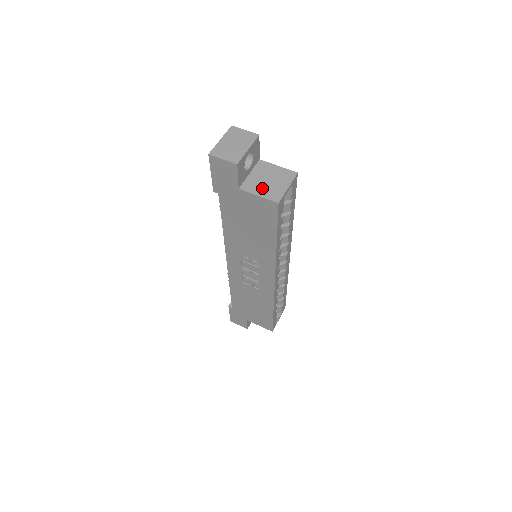
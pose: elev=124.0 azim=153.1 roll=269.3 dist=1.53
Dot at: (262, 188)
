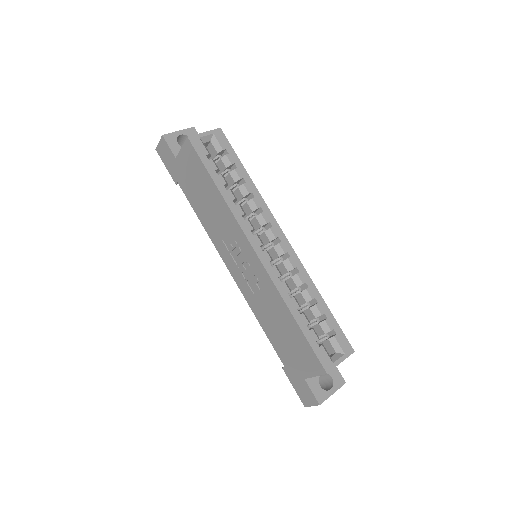
Dot at: occluded
